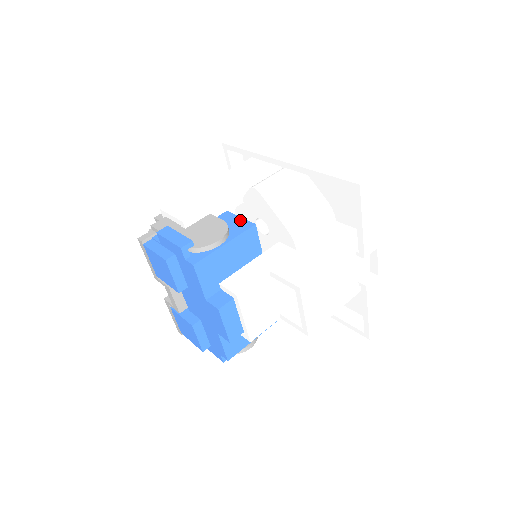
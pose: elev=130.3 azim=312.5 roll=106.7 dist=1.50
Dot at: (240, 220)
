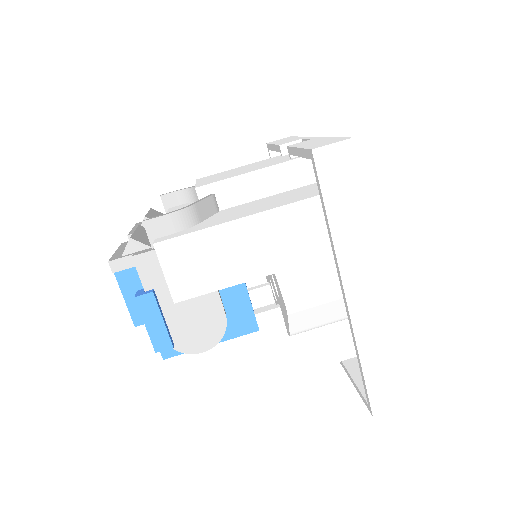
Dot at: (247, 310)
